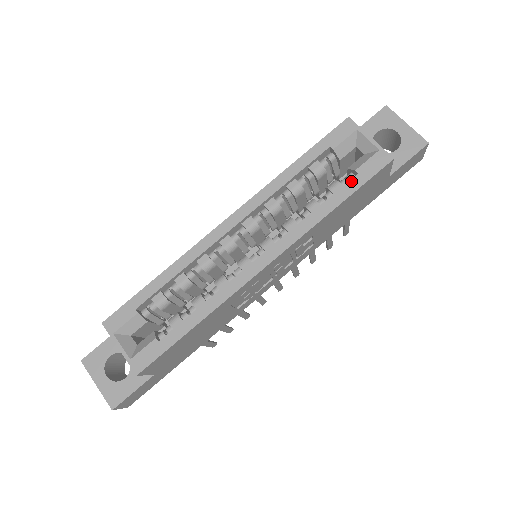
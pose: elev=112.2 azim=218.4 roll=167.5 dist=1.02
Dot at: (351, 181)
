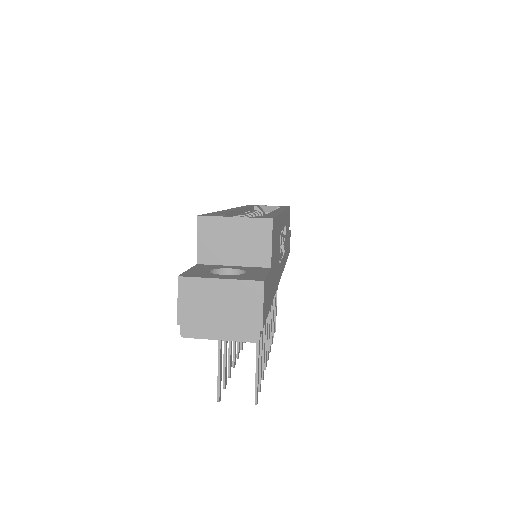
Dot at: occluded
